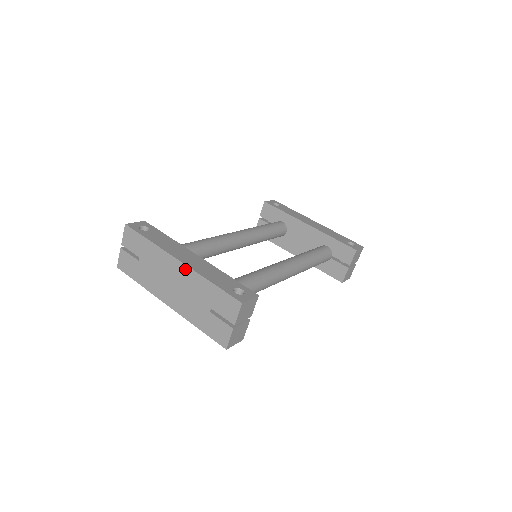
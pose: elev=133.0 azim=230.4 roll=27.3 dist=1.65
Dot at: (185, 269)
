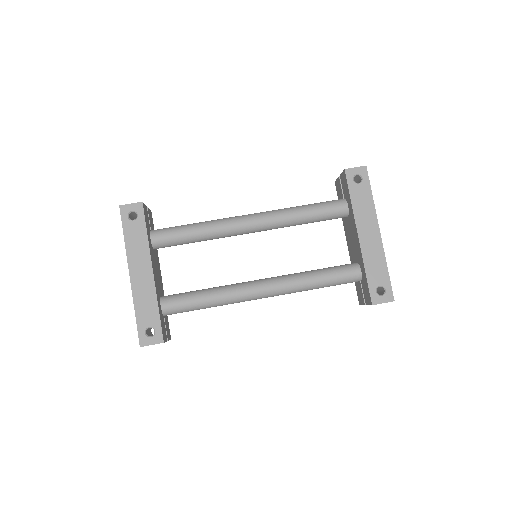
Dot at: (131, 284)
